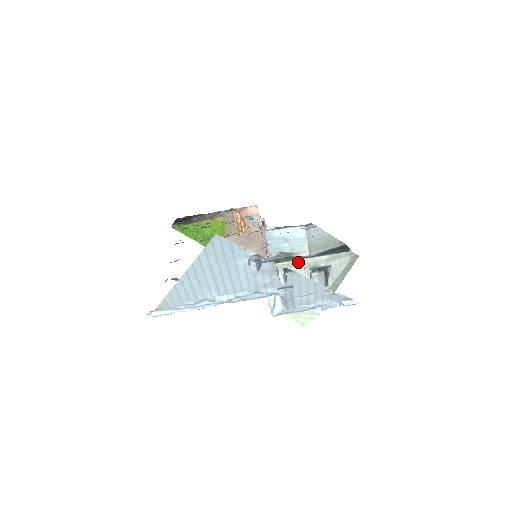
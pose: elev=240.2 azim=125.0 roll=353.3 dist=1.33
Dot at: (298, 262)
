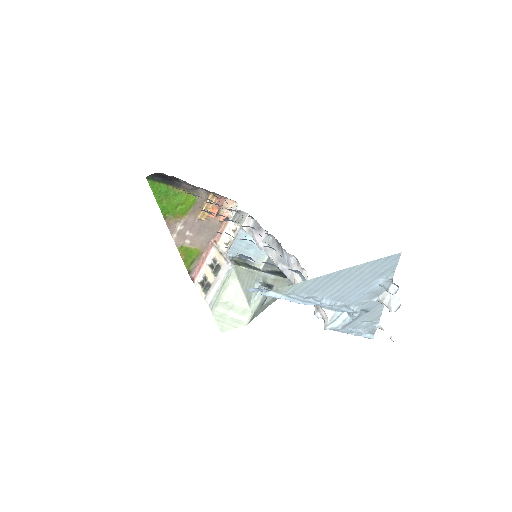
Dot at: (254, 272)
